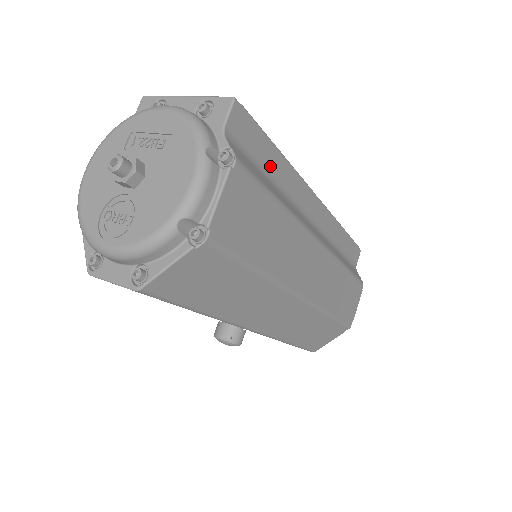
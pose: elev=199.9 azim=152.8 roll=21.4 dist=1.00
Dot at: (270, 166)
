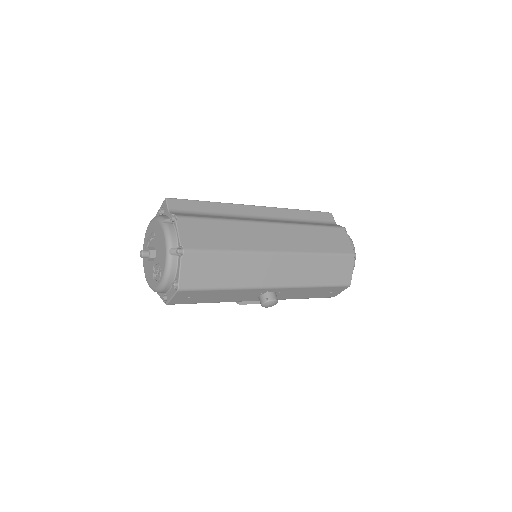
Dot at: (208, 210)
